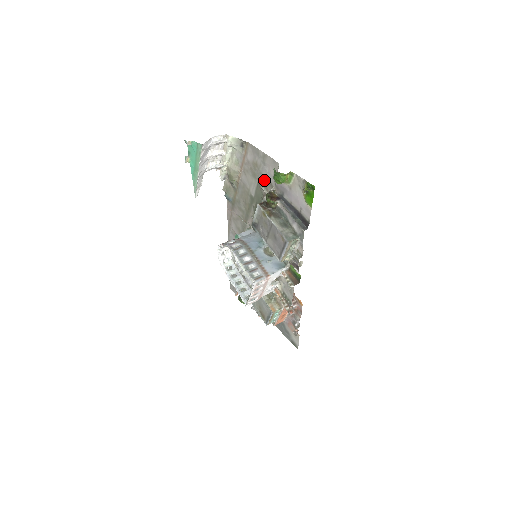
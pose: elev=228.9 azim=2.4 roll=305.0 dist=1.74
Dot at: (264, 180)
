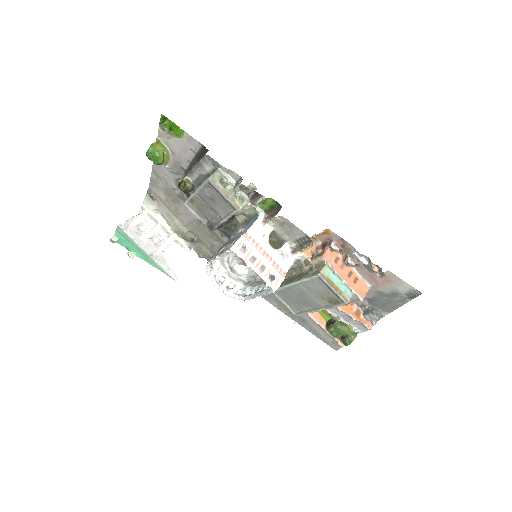
Dot at: (176, 188)
